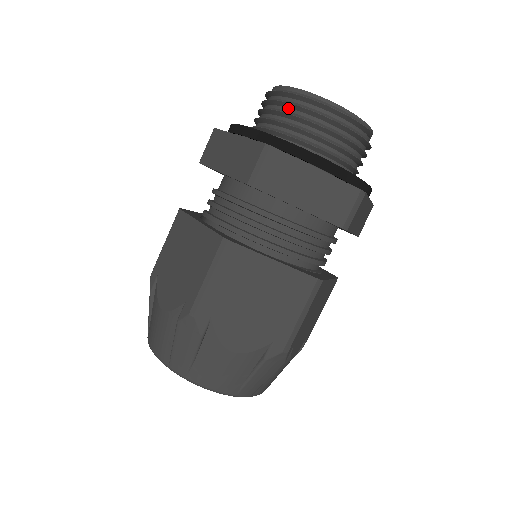
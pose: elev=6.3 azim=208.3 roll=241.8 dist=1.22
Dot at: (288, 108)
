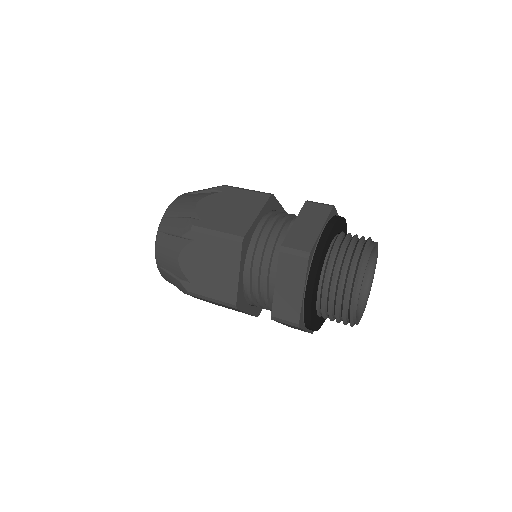
Dot at: (341, 304)
